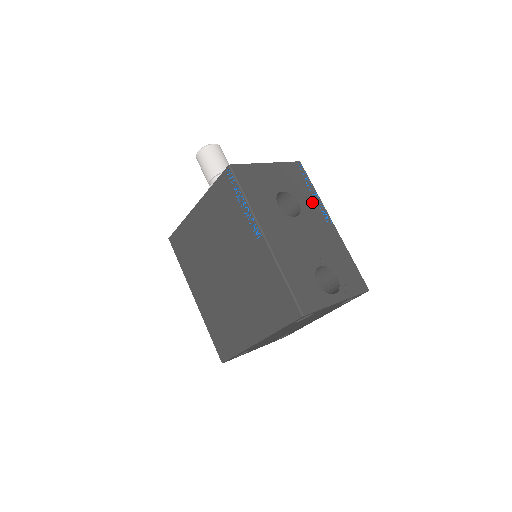
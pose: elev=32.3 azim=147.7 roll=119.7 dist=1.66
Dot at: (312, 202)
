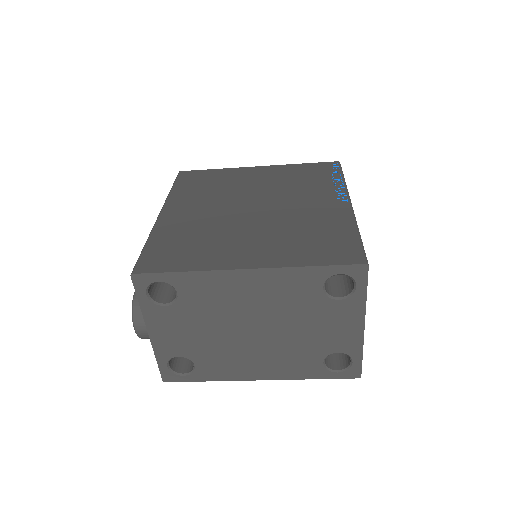
Dot at: occluded
